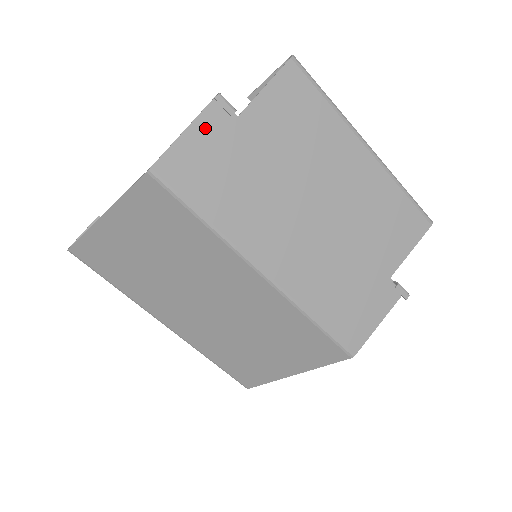
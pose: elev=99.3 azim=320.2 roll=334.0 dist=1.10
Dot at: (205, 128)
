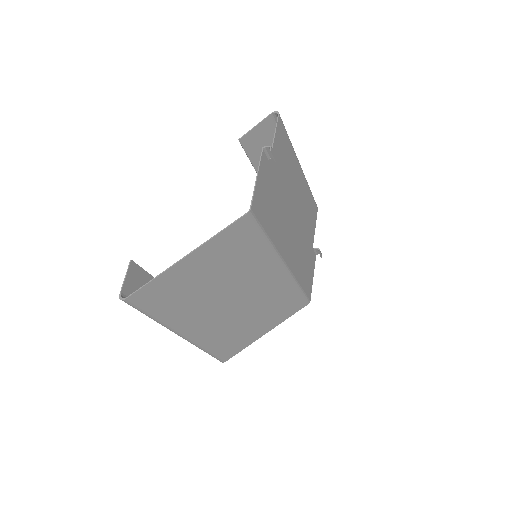
Dot at: (263, 172)
